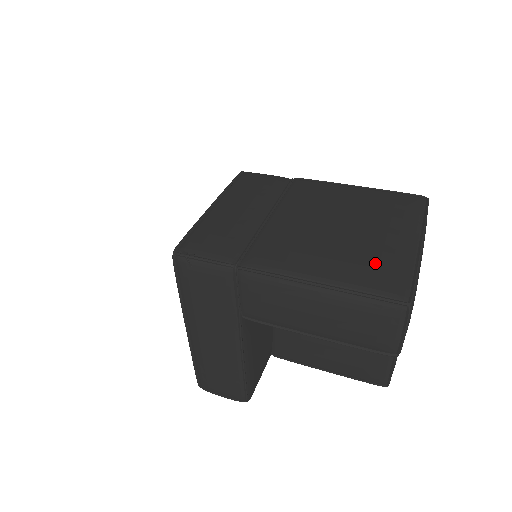
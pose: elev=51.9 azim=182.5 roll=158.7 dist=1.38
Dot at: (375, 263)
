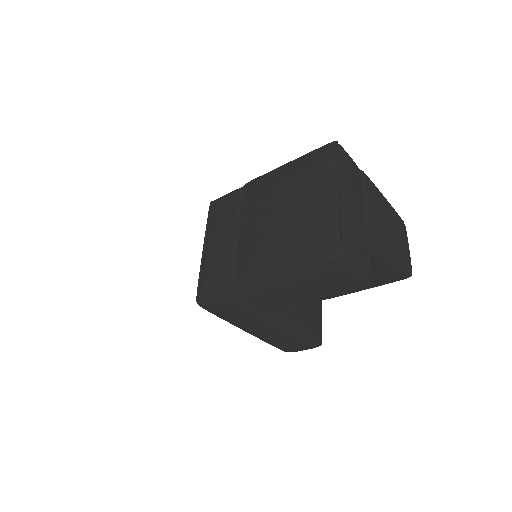
Dot at: (312, 236)
